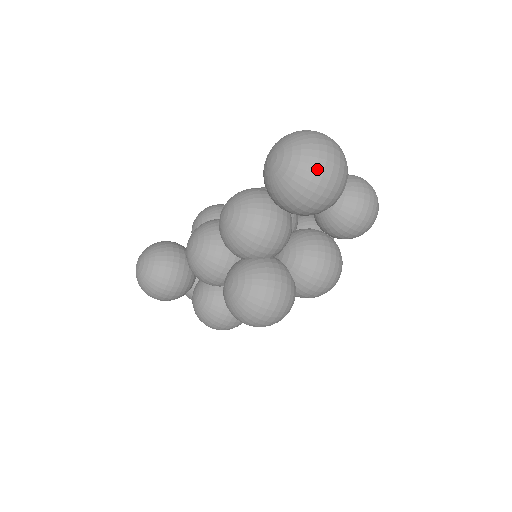
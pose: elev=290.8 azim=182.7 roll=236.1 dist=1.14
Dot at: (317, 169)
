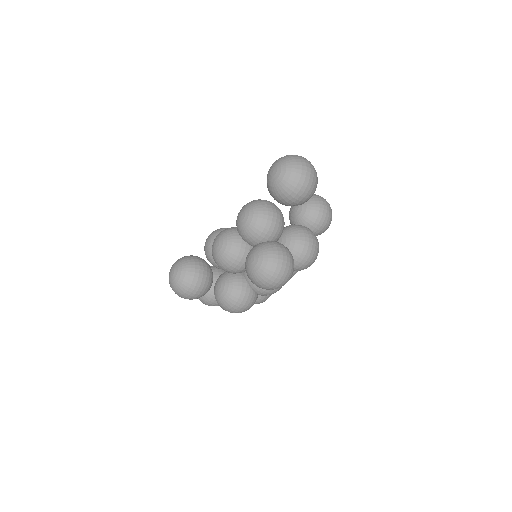
Dot at: (302, 171)
